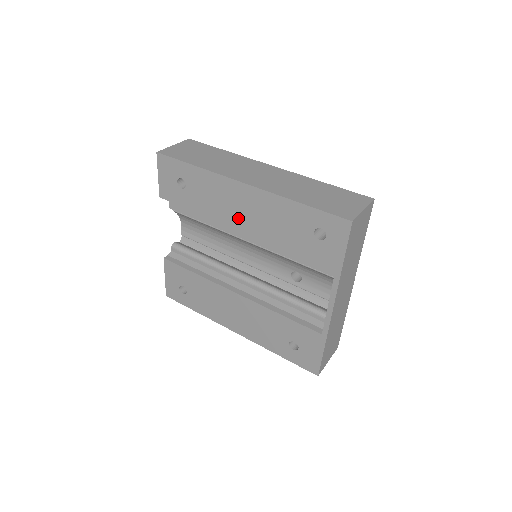
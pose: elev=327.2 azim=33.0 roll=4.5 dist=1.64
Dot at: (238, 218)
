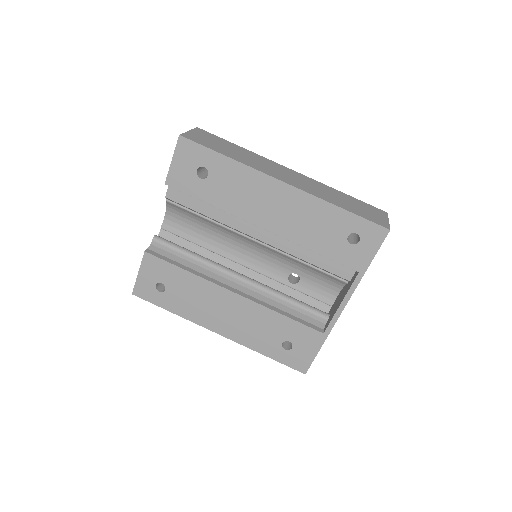
Dot at: (264, 216)
